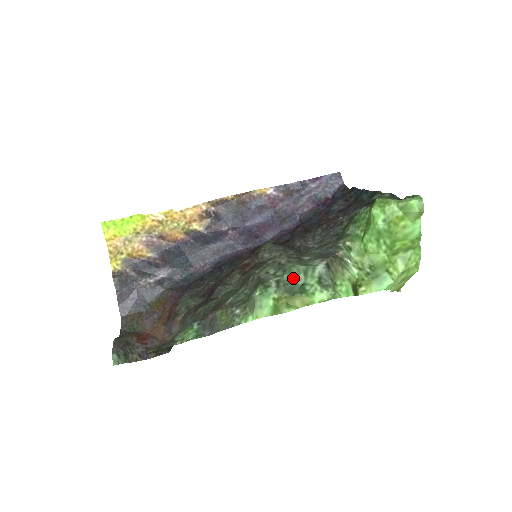
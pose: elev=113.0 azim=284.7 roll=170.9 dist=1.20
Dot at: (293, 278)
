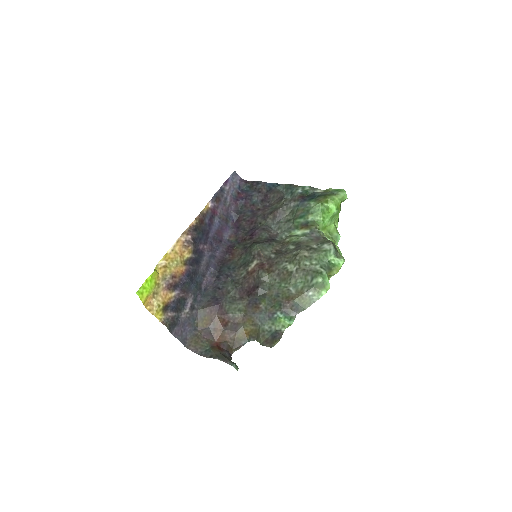
Dot at: (323, 261)
